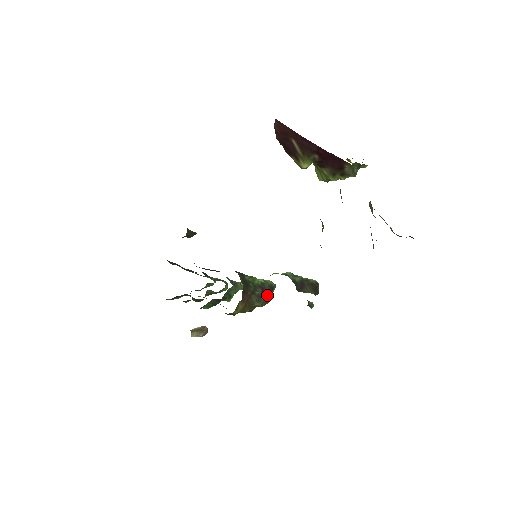
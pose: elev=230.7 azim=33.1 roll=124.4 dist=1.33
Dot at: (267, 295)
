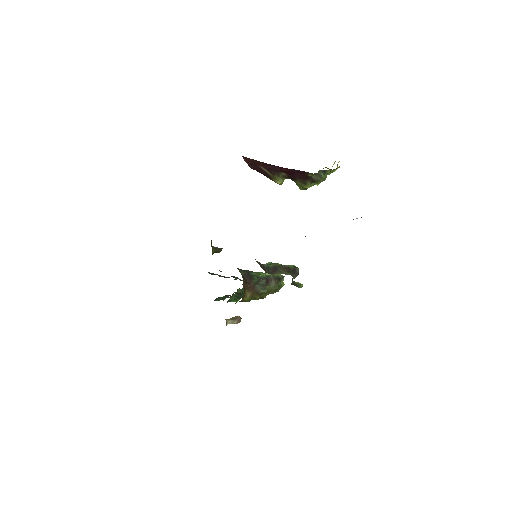
Dot at: (273, 284)
